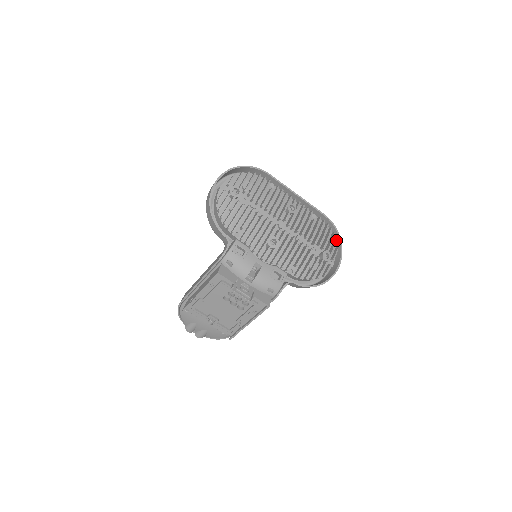
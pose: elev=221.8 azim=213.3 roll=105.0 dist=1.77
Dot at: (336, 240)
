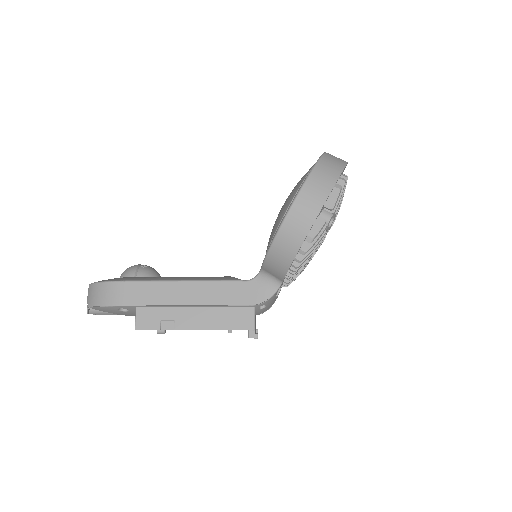
Dot at: occluded
